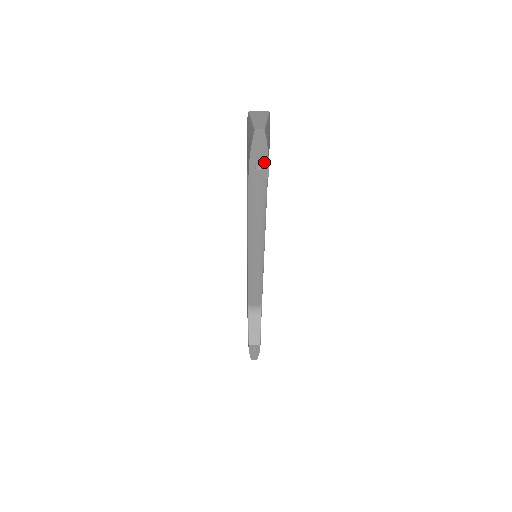
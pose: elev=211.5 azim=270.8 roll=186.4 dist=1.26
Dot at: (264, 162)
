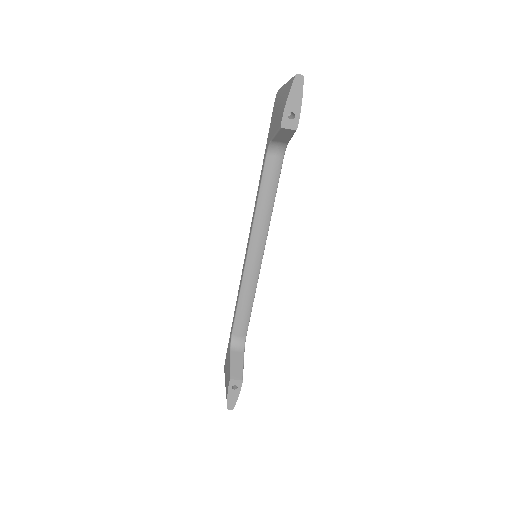
Dot at: (297, 111)
